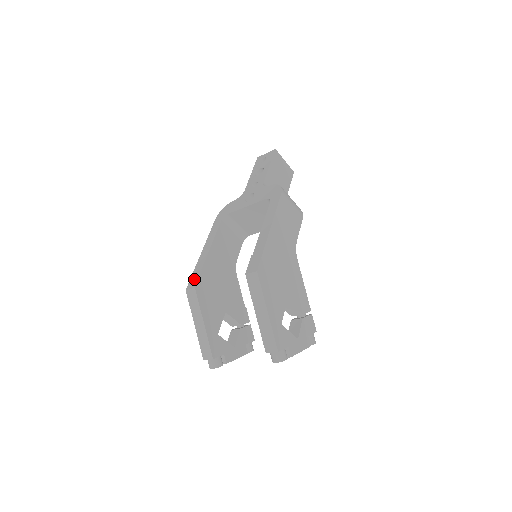
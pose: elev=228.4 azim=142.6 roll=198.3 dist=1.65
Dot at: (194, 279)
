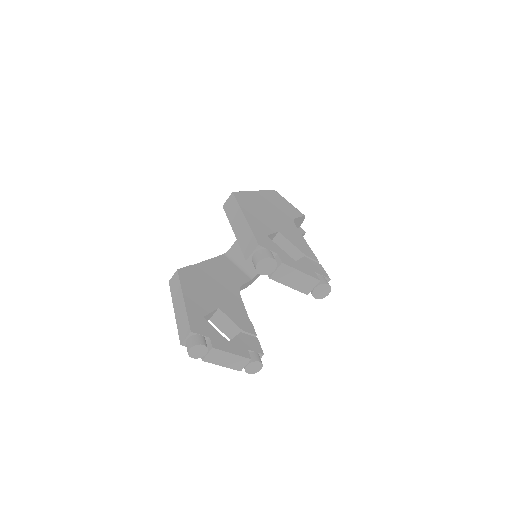
Dot at: occluded
